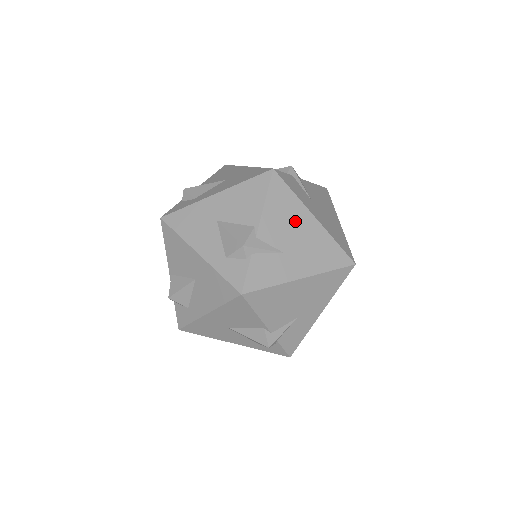
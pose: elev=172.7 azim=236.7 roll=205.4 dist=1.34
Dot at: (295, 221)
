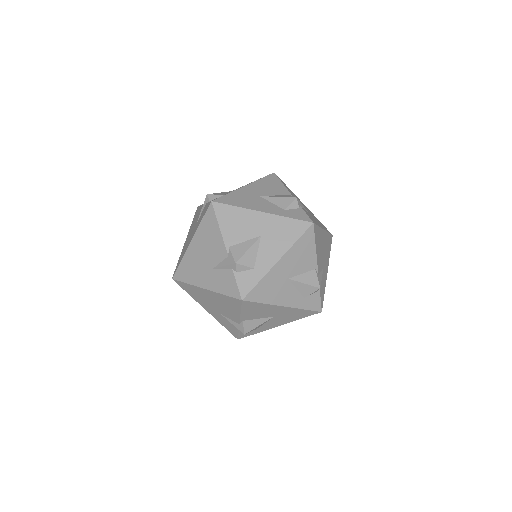
Dot at: (322, 243)
